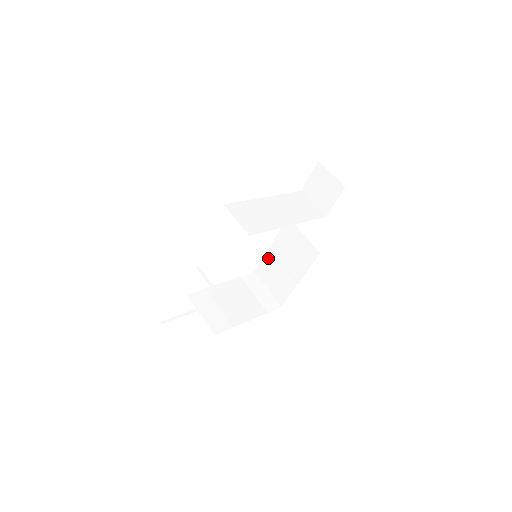
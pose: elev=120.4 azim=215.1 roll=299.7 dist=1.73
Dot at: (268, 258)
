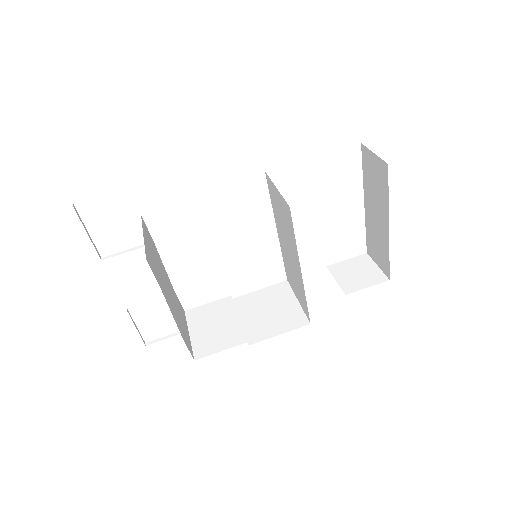
Dot at: (223, 304)
